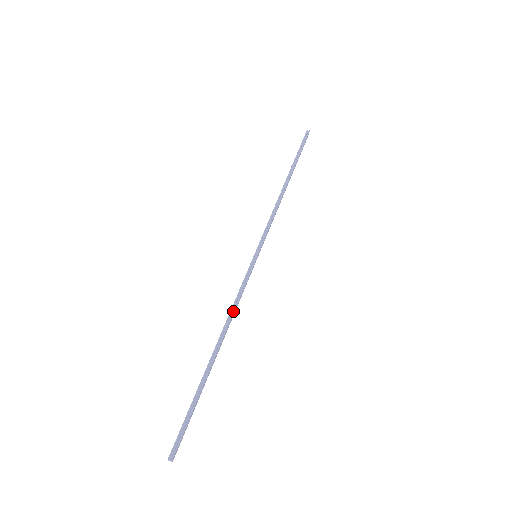
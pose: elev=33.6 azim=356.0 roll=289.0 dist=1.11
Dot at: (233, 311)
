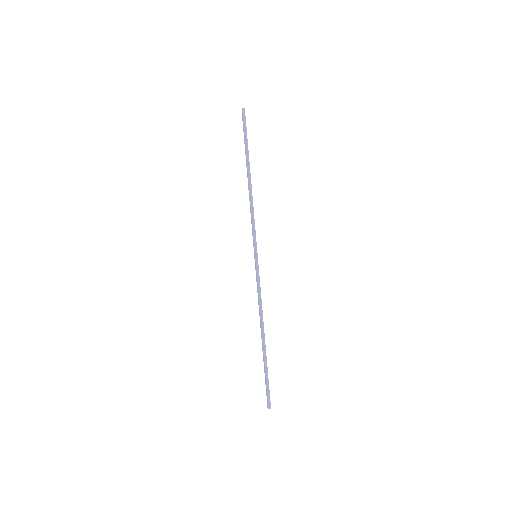
Dot at: (261, 306)
